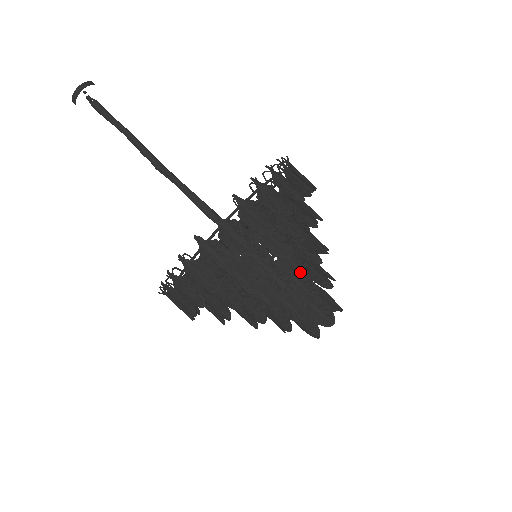
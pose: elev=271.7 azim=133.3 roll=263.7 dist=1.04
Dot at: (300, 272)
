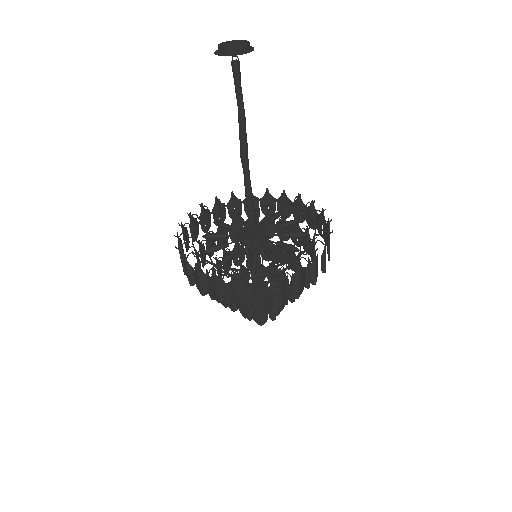
Dot at: occluded
